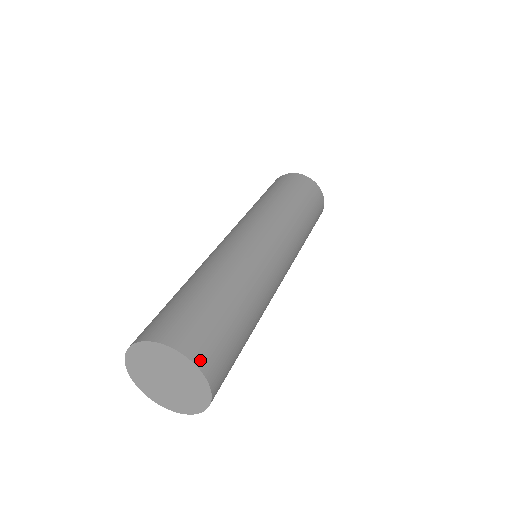
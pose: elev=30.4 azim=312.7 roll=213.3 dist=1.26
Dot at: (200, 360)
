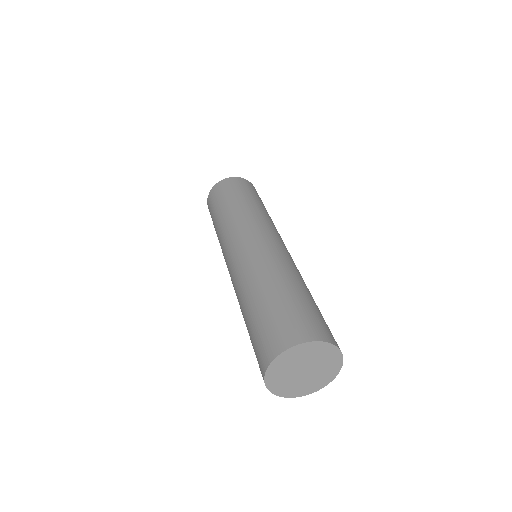
Dot at: occluded
